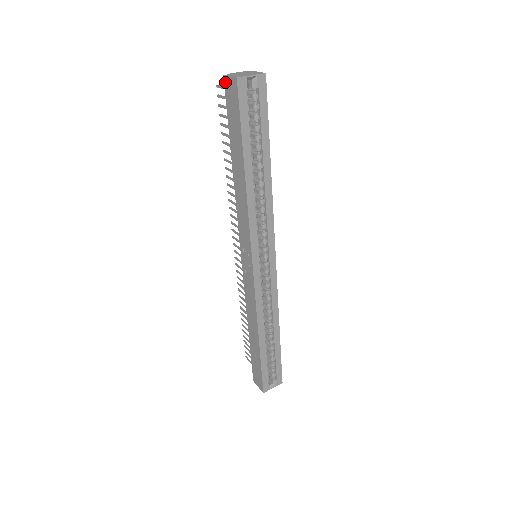
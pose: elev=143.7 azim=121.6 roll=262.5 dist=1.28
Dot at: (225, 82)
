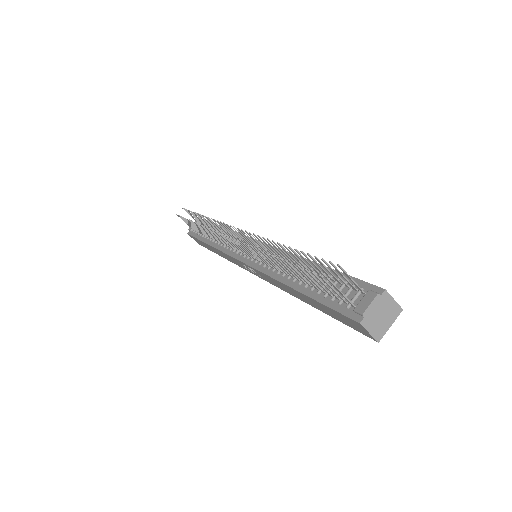
Dot at: (356, 323)
